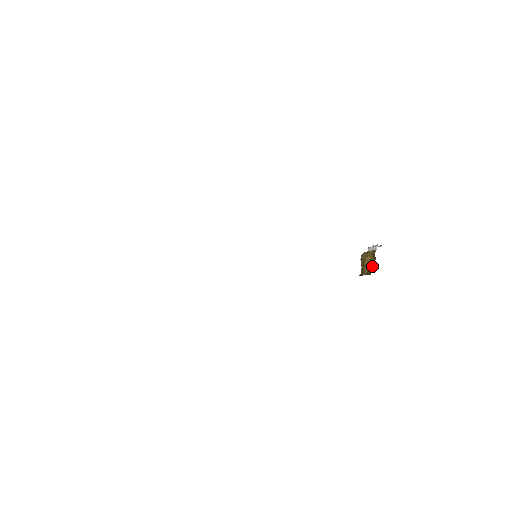
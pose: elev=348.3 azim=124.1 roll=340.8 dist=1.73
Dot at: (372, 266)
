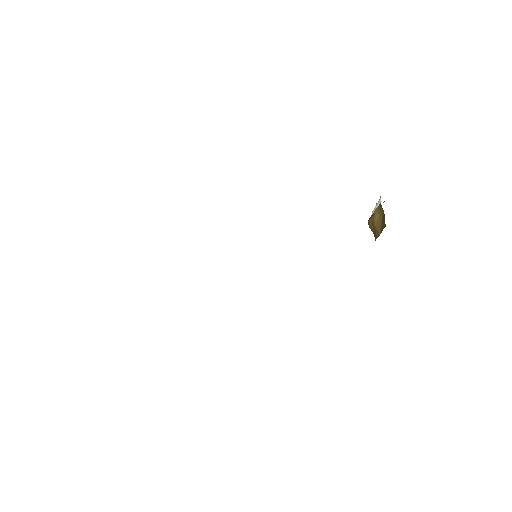
Dot at: (383, 221)
